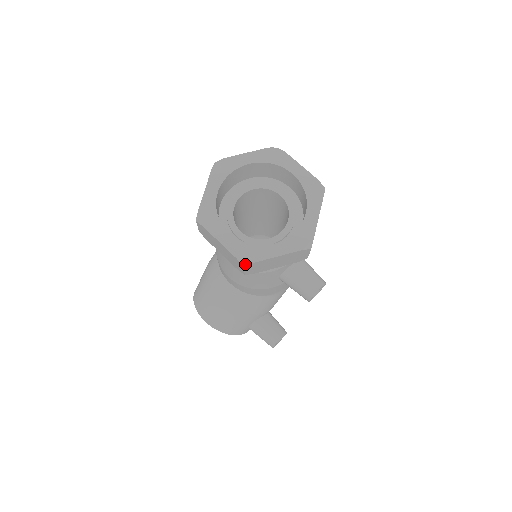
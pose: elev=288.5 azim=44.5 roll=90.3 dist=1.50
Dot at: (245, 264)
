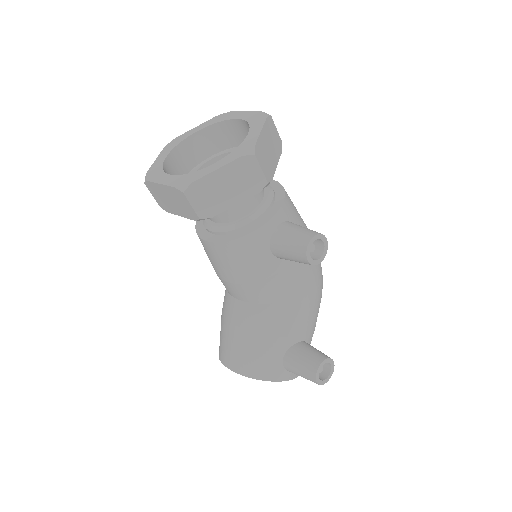
Dot at: (183, 189)
